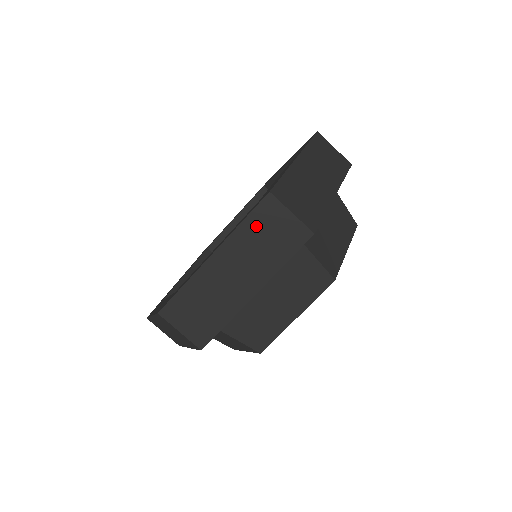
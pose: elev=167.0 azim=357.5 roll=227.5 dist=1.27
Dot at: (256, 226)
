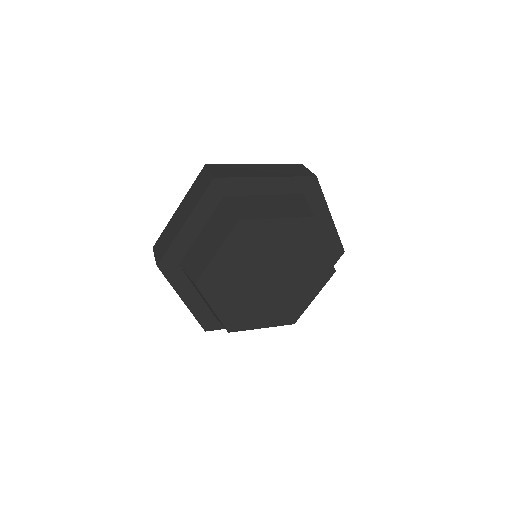
Dot at: (196, 185)
